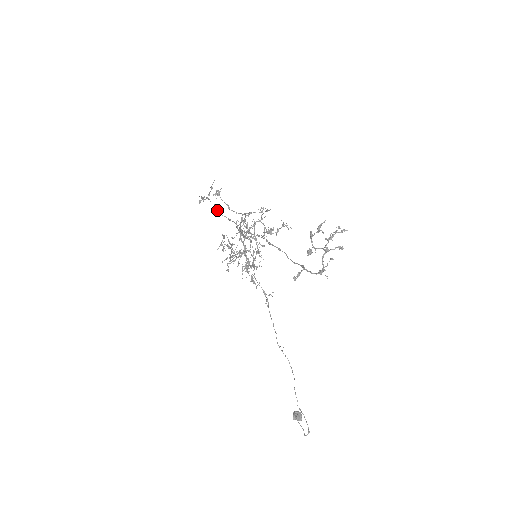
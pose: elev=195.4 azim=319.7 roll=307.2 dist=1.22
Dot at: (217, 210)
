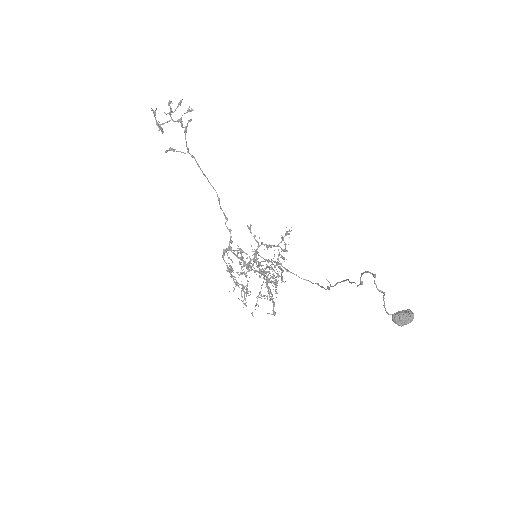
Dot at: occluded
